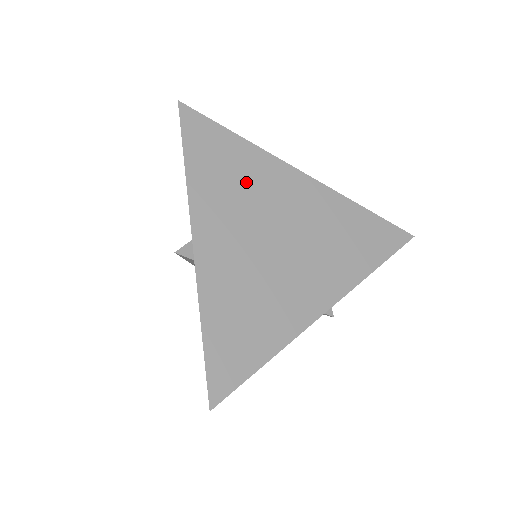
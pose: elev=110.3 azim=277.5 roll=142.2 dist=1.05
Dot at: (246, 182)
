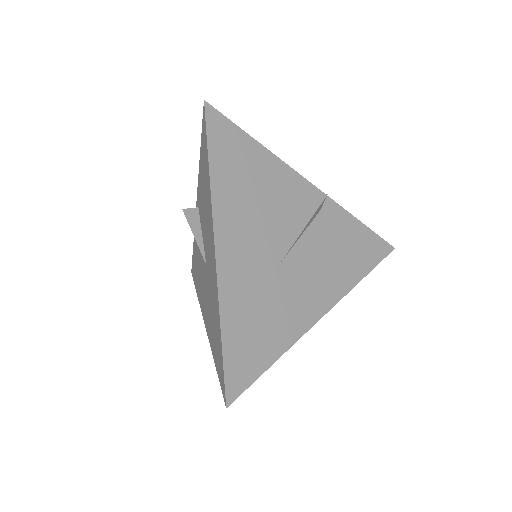
Dot at: occluded
